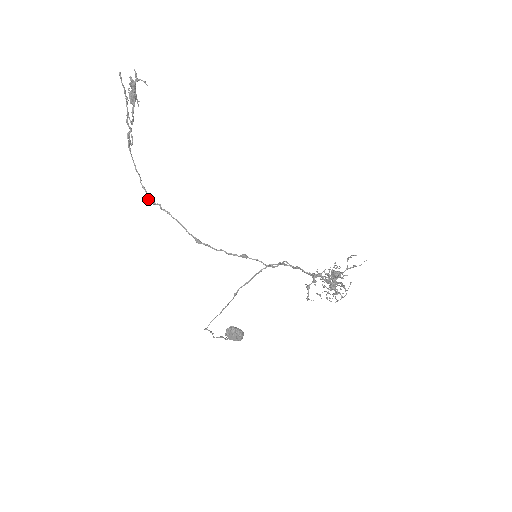
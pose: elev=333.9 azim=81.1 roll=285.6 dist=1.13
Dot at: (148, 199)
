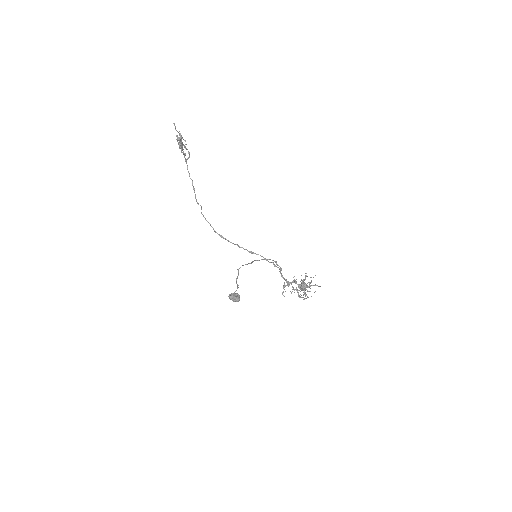
Dot at: occluded
